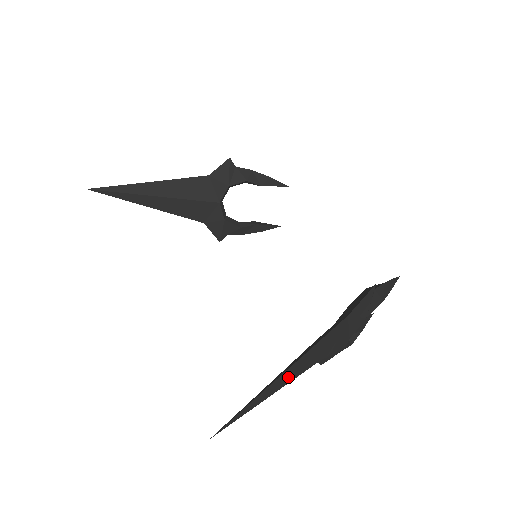
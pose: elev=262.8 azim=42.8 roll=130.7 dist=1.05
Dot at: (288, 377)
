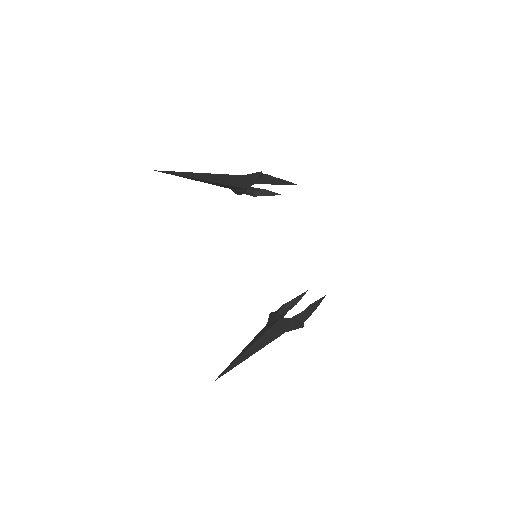
Dot at: (249, 355)
